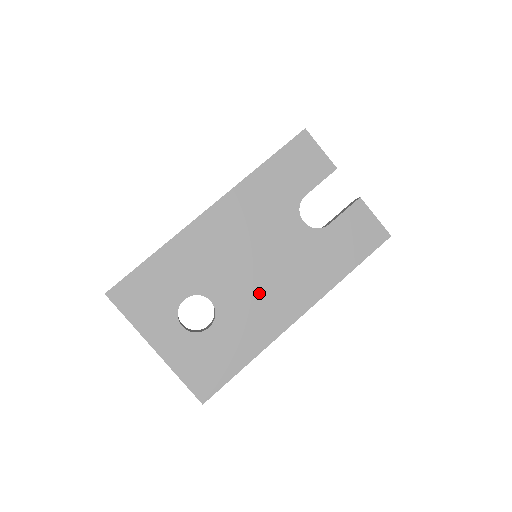
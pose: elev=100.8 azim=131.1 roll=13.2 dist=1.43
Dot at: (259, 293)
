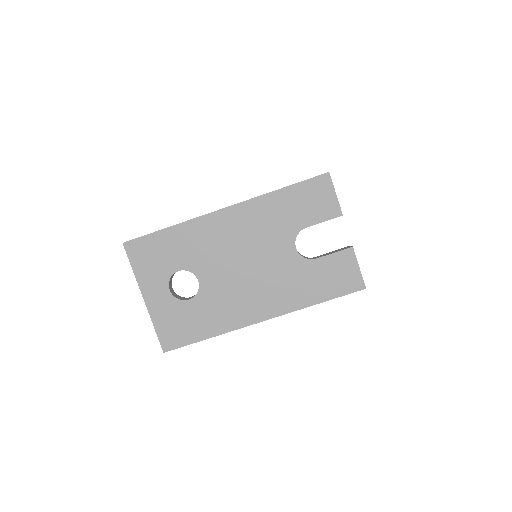
Dot at: (238, 289)
